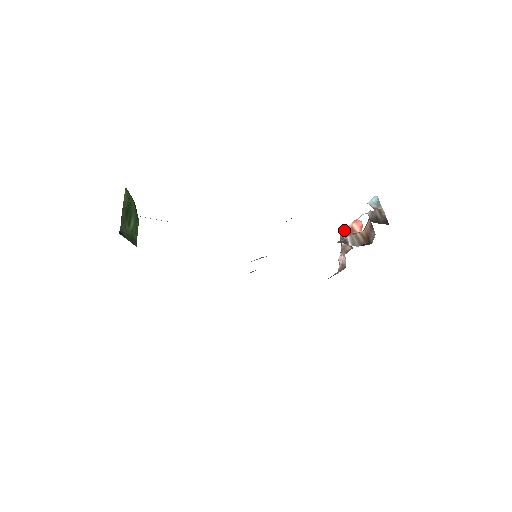
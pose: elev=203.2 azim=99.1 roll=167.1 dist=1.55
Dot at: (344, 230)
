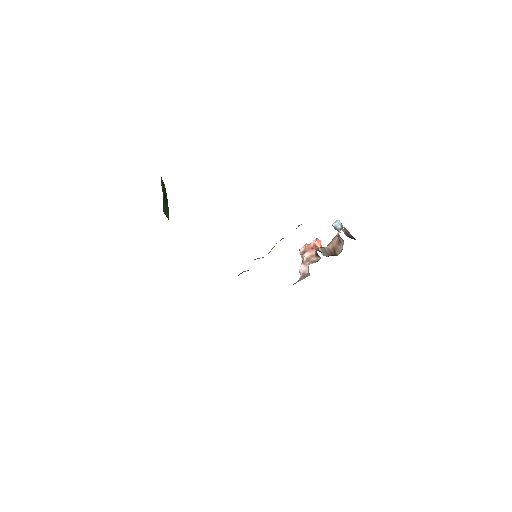
Dot at: (306, 246)
